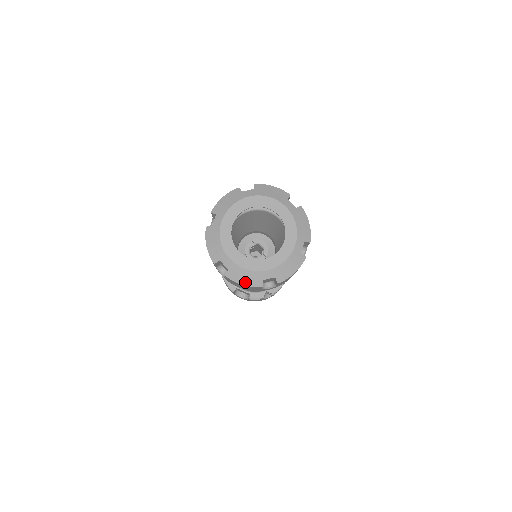
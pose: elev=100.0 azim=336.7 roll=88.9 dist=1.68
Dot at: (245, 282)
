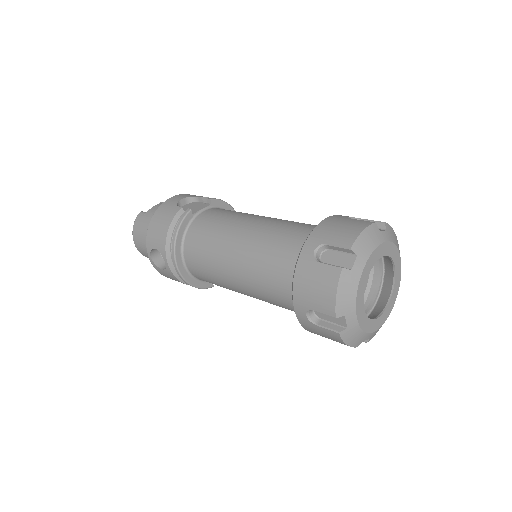
Dot at: occluded
